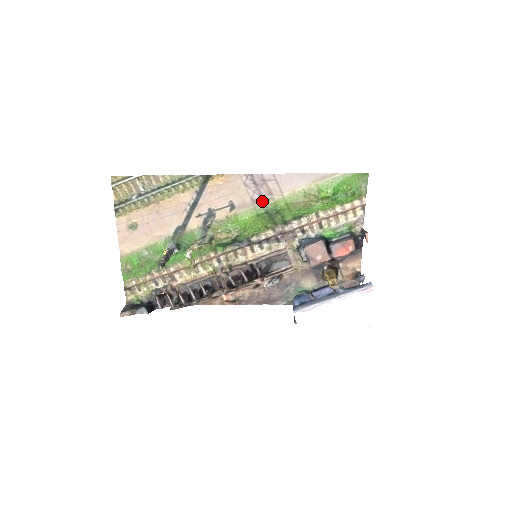
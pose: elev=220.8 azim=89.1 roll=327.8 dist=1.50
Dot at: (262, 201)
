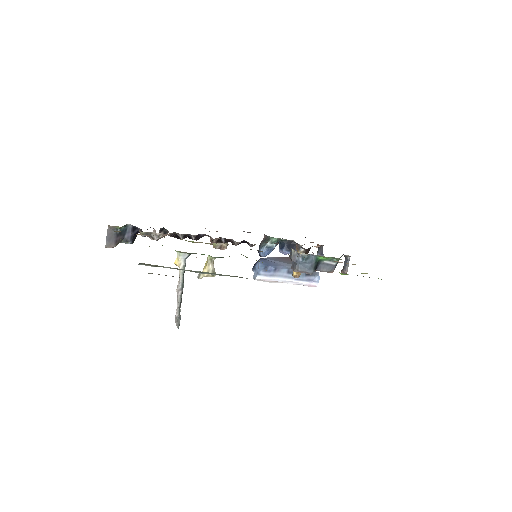
Dot at: occluded
